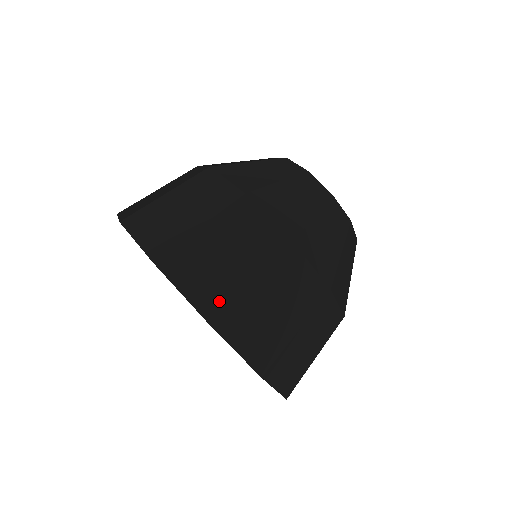
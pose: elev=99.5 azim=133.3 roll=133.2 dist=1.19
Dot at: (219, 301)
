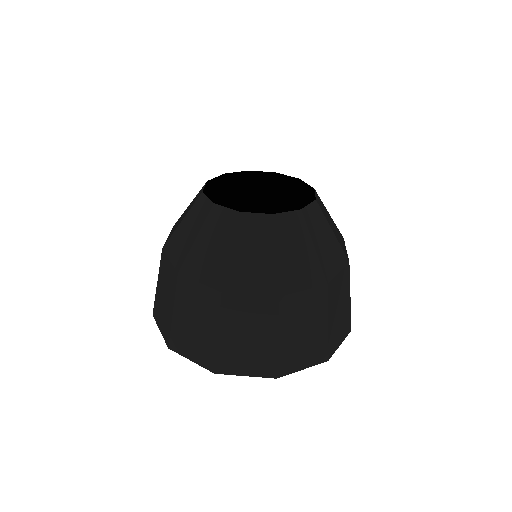
Dot at: (210, 357)
